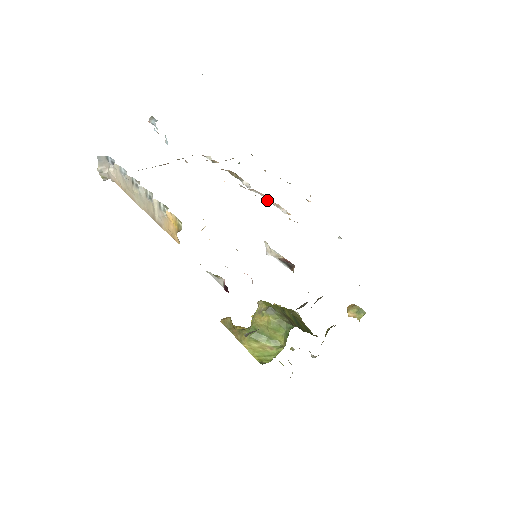
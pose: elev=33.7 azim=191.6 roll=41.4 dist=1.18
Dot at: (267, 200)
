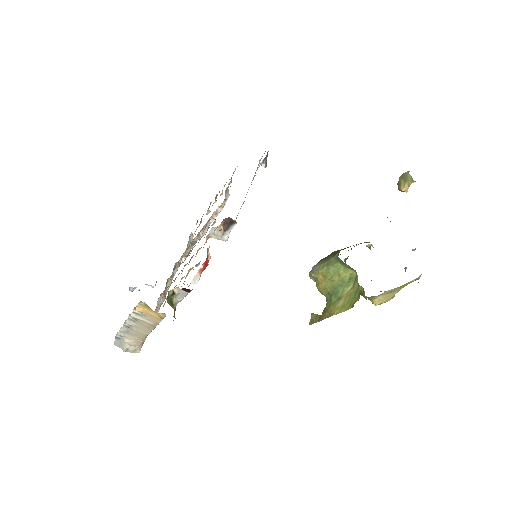
Dot at: (212, 221)
